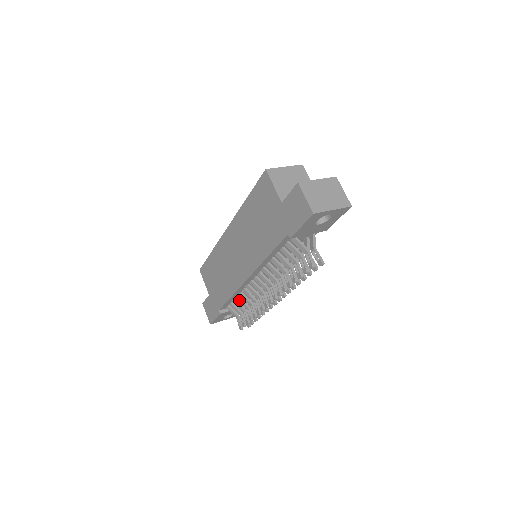
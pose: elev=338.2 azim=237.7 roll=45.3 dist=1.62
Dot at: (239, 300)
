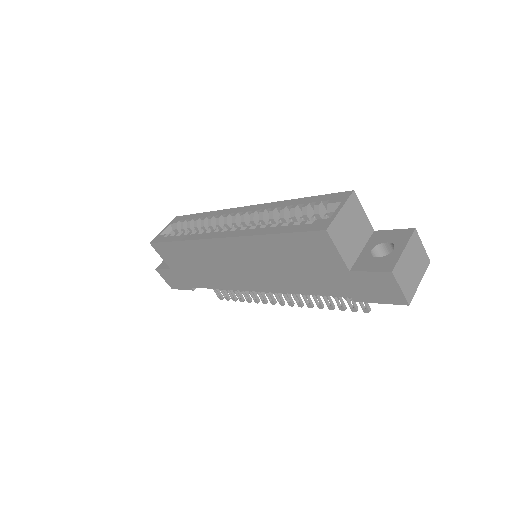
Dot at: occluded
